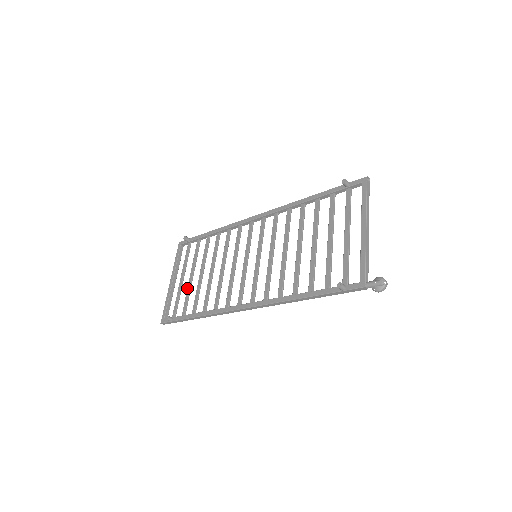
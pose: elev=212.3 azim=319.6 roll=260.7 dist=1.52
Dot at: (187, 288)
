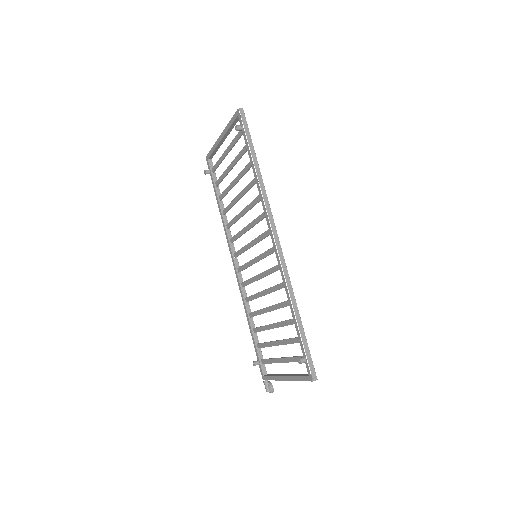
Dot at: (224, 171)
